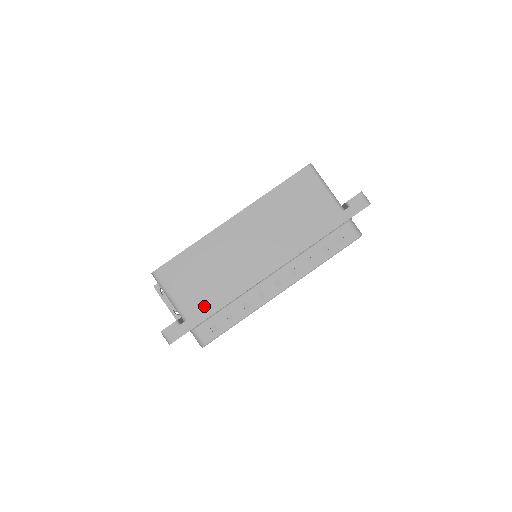
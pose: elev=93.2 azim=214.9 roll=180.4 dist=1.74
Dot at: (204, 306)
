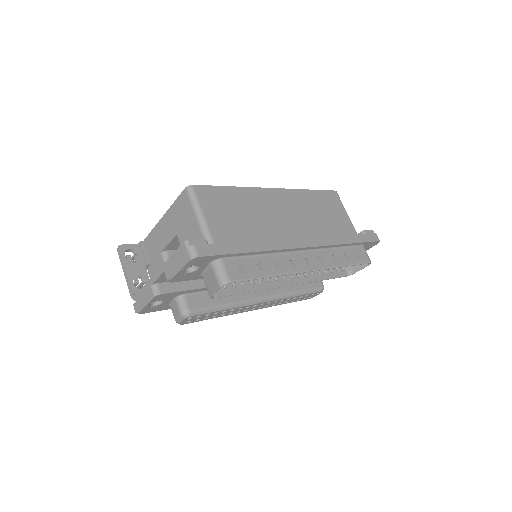
Dot at: occluded
